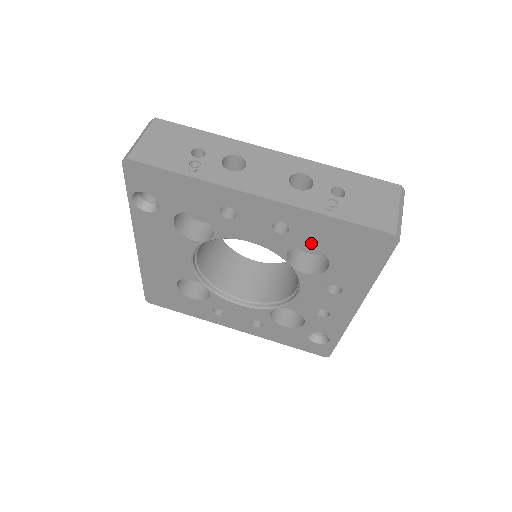
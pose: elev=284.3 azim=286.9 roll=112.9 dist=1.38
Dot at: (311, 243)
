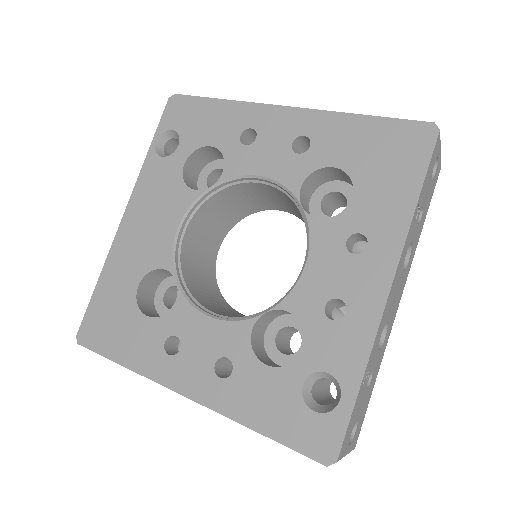
Dot at: (333, 160)
